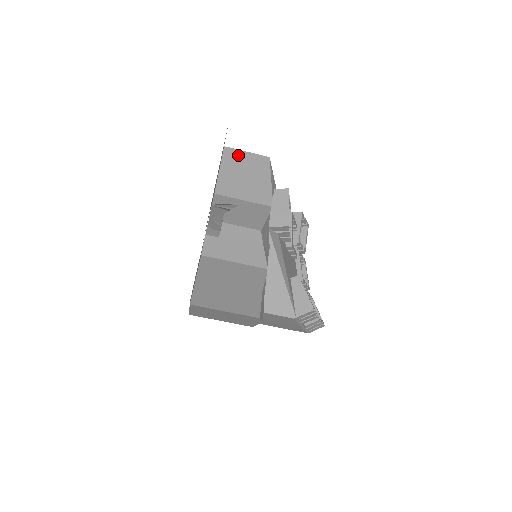
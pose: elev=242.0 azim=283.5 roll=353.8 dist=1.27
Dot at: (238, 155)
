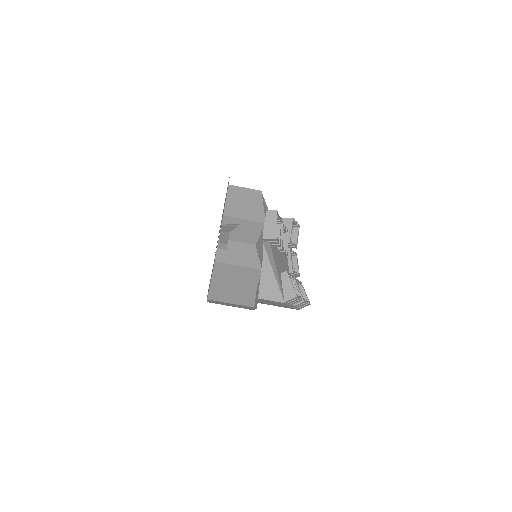
Dot at: (239, 190)
